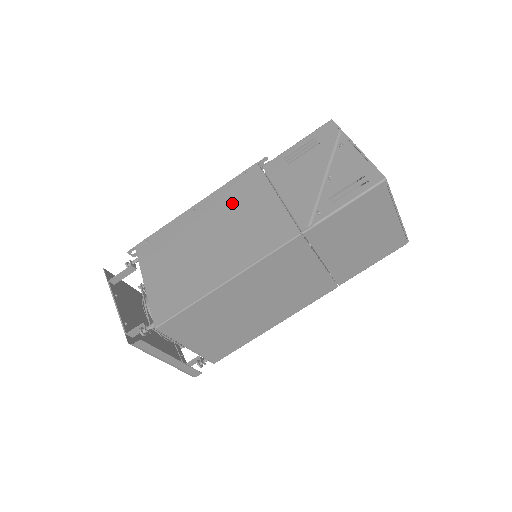
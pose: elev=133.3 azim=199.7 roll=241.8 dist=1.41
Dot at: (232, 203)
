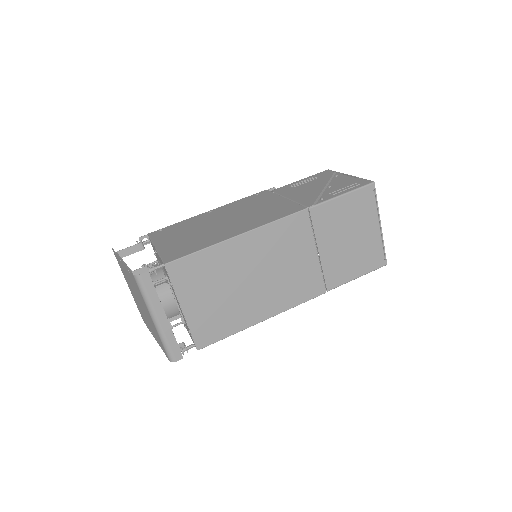
Dot at: (245, 205)
